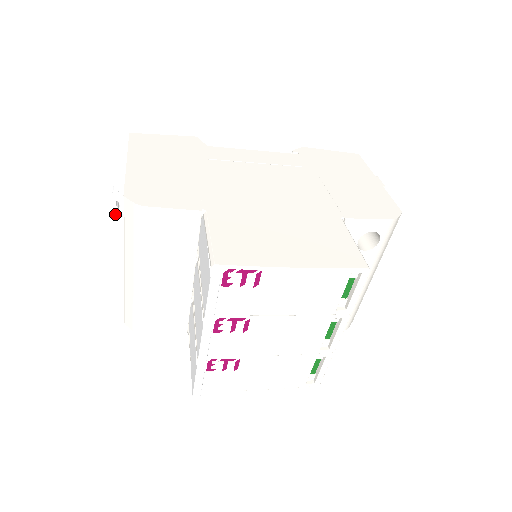
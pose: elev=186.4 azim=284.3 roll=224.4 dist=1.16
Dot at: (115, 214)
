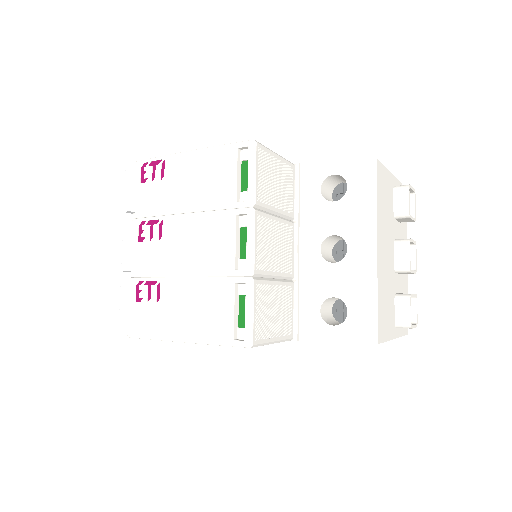
Dot at: occluded
